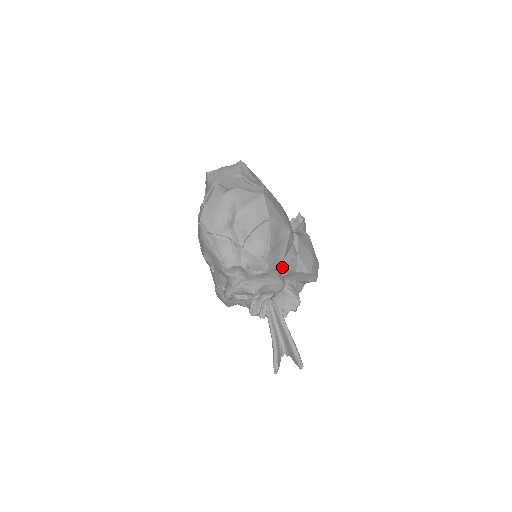
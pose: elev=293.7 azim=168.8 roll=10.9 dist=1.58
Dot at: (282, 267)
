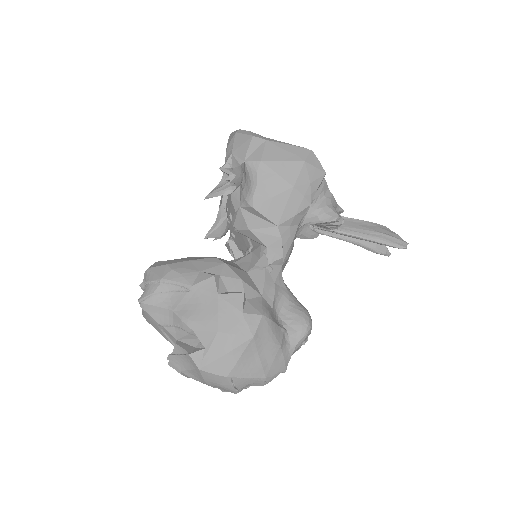
Dot at: (285, 257)
